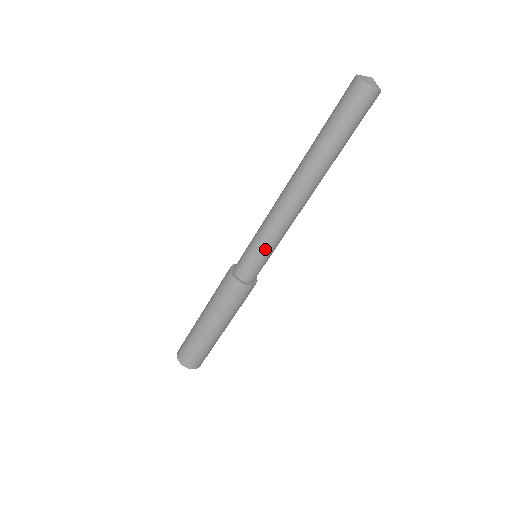
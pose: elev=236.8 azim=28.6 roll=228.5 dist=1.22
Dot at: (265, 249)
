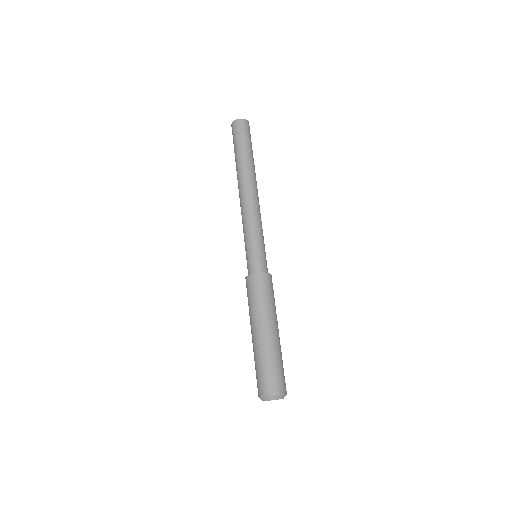
Dot at: (255, 239)
